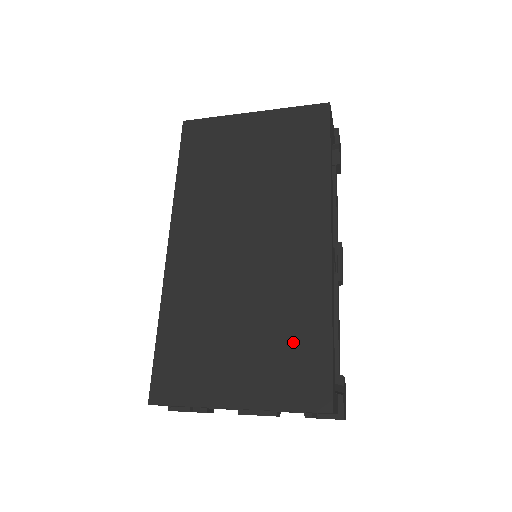
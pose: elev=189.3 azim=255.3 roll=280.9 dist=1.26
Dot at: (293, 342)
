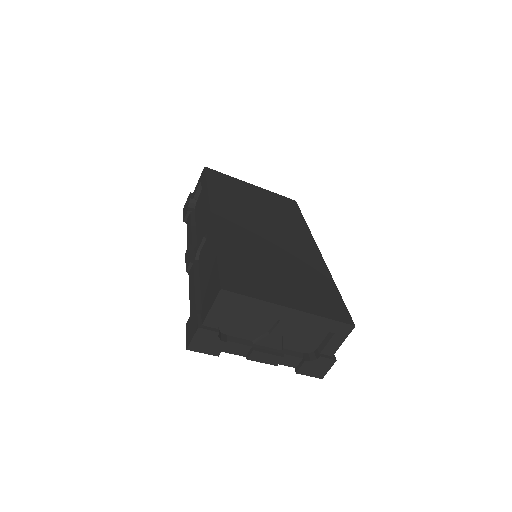
Dot at: (317, 287)
